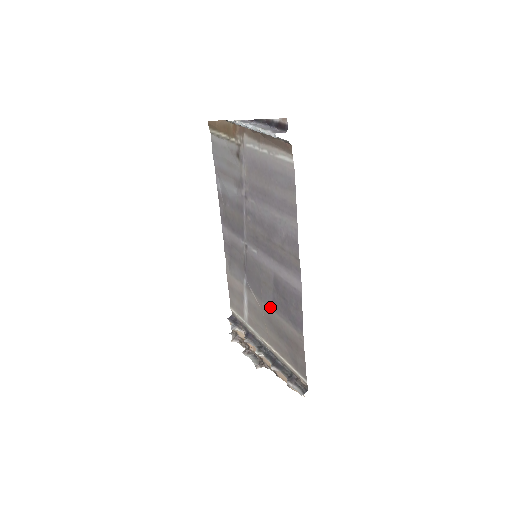
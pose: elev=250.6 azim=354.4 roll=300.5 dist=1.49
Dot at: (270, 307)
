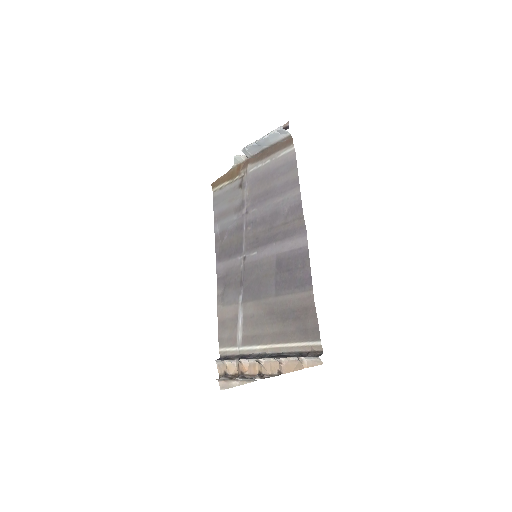
Dot at: (272, 296)
